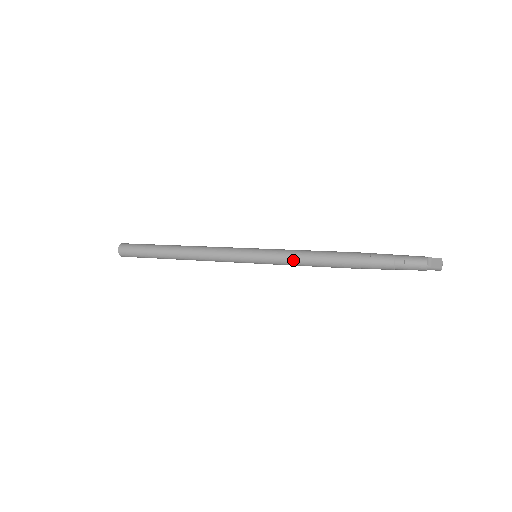
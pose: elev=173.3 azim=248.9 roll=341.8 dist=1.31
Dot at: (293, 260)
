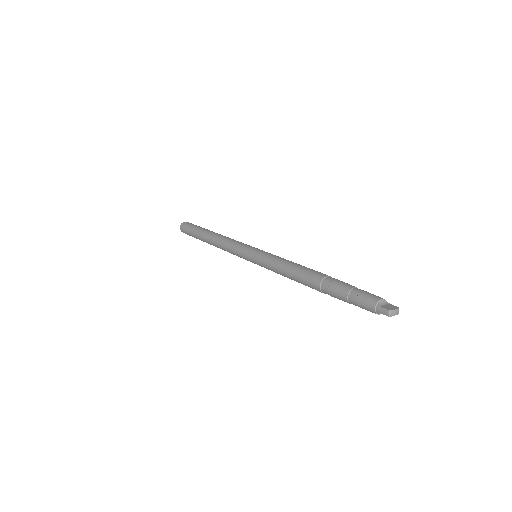
Dot at: (276, 262)
